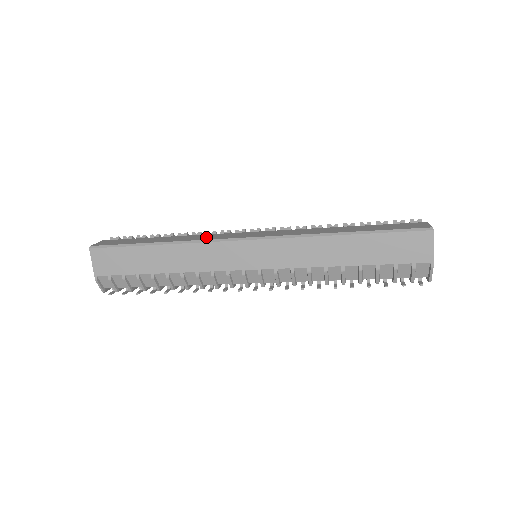
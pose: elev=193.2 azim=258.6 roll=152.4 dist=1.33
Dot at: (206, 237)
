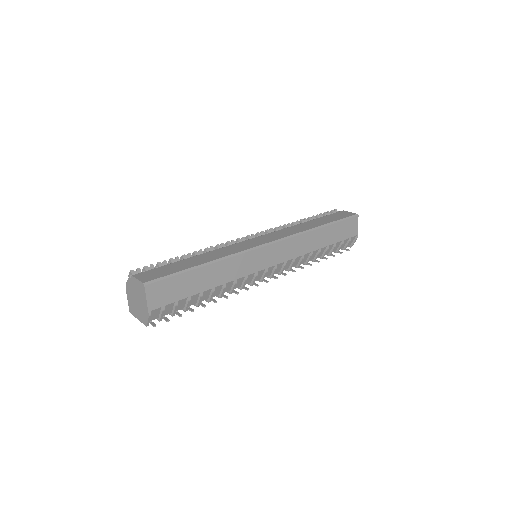
Dot at: (234, 249)
